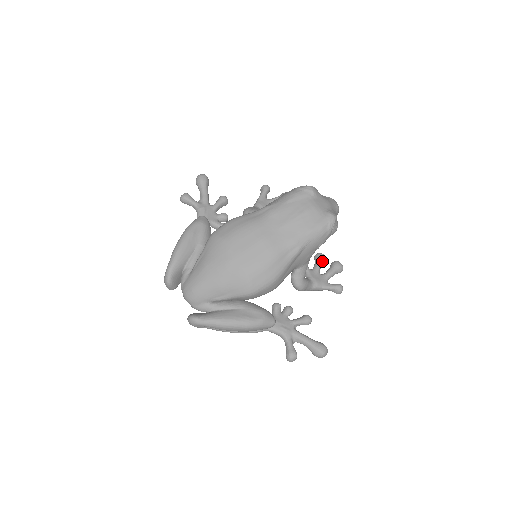
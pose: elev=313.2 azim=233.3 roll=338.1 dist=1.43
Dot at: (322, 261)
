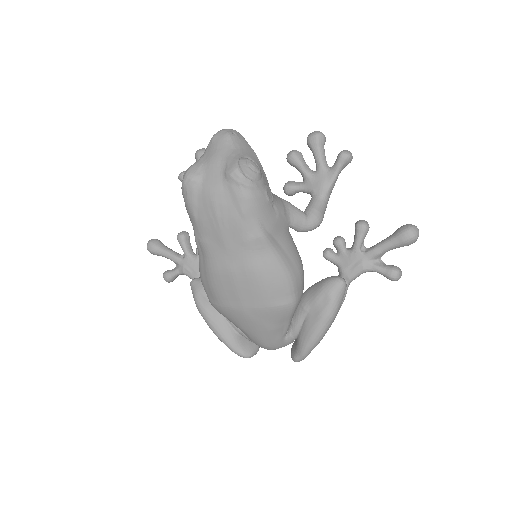
Dot at: (299, 161)
